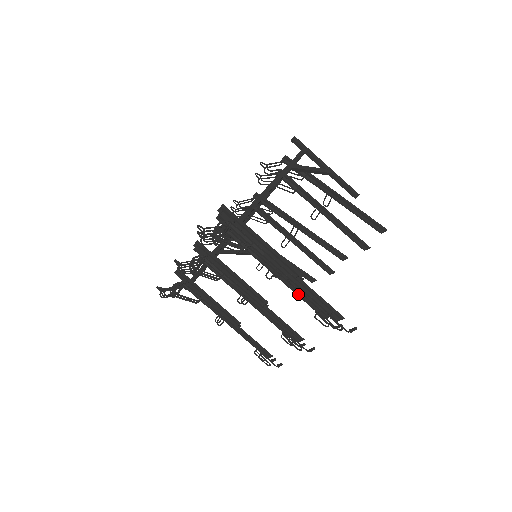
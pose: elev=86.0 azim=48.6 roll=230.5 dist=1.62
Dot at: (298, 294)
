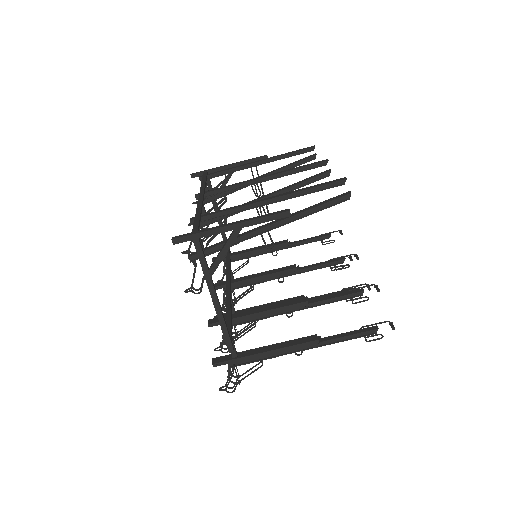
Dot at: (323, 301)
